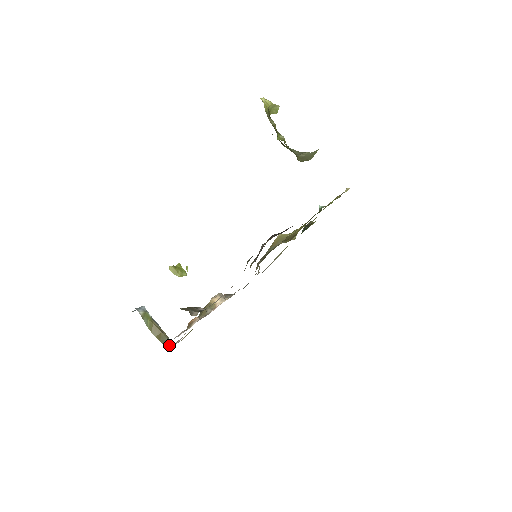
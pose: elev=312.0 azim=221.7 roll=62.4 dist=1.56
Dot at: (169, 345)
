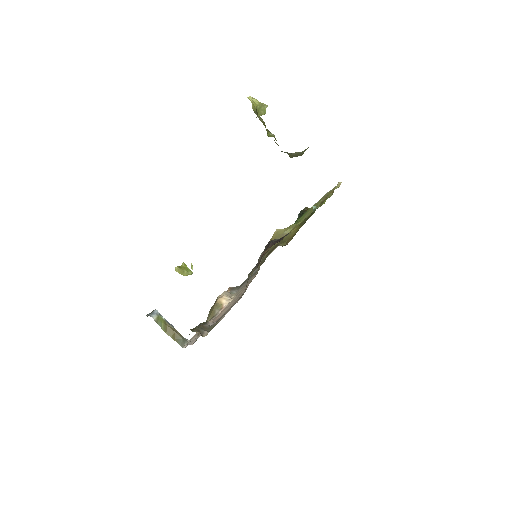
Dot at: (184, 343)
